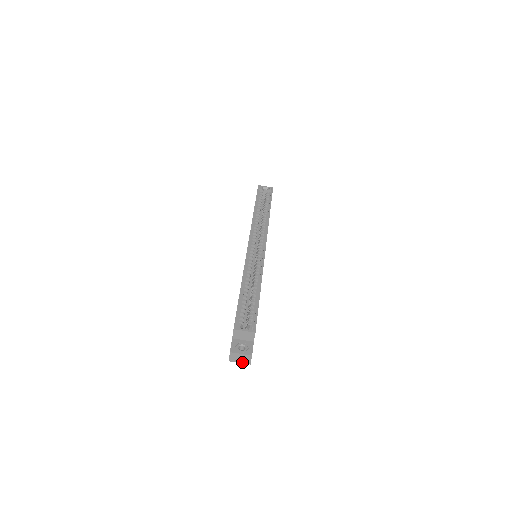
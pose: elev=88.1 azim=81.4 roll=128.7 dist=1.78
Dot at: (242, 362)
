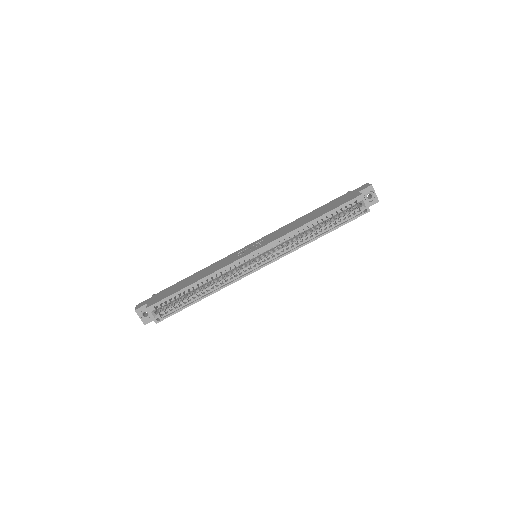
Dot at: occluded
